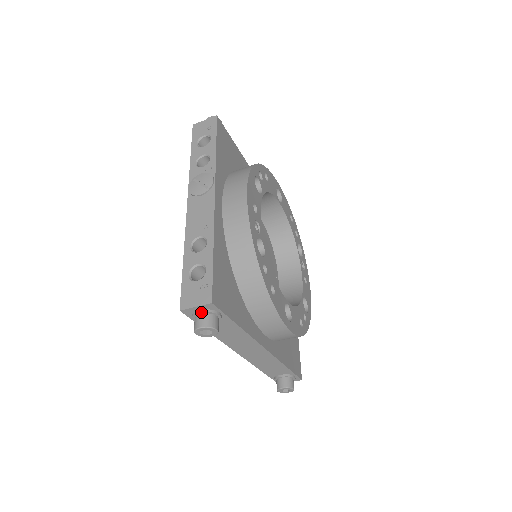
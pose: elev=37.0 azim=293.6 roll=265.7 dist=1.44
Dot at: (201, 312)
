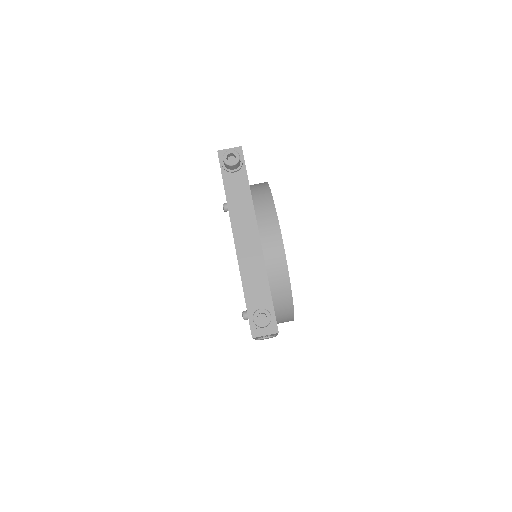
Dot at: occluded
